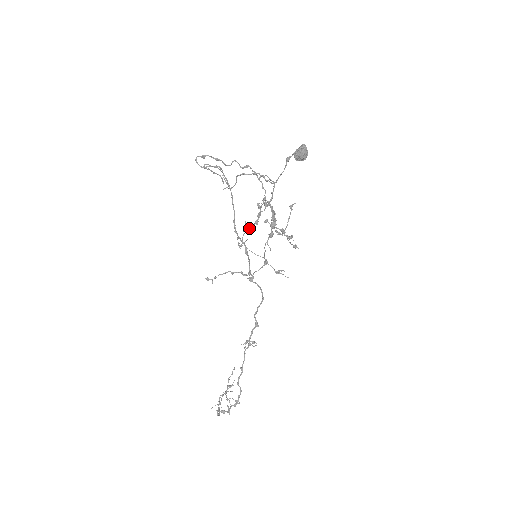
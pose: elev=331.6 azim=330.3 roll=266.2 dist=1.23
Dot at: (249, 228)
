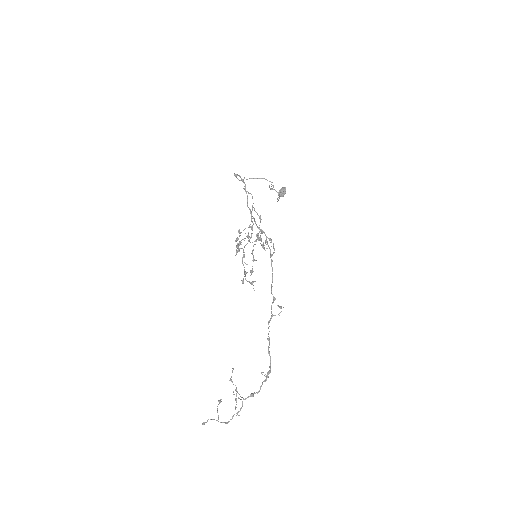
Dot at: (240, 242)
